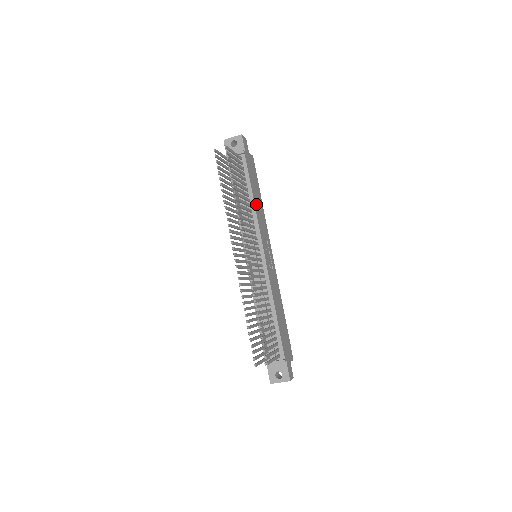
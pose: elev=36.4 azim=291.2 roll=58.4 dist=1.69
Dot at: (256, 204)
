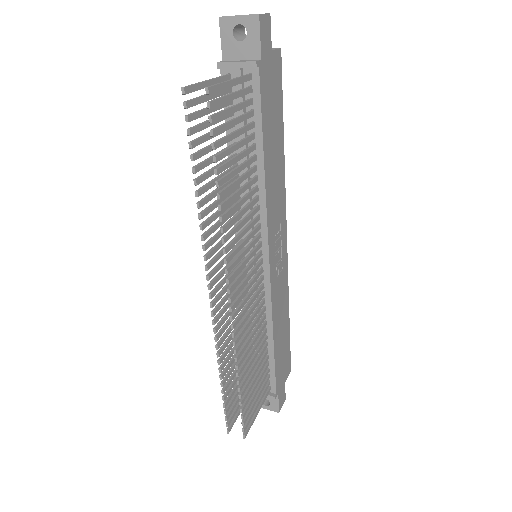
Dot at: (269, 171)
